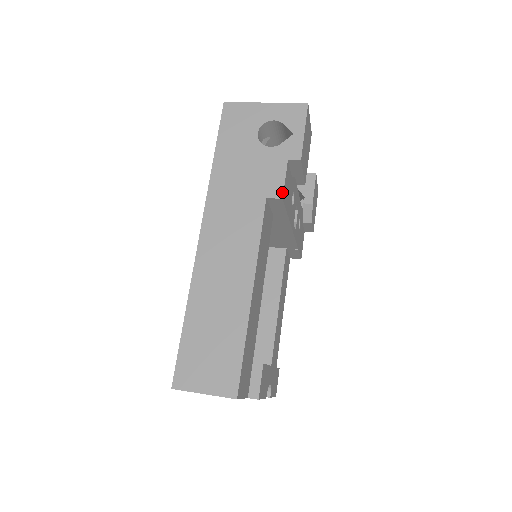
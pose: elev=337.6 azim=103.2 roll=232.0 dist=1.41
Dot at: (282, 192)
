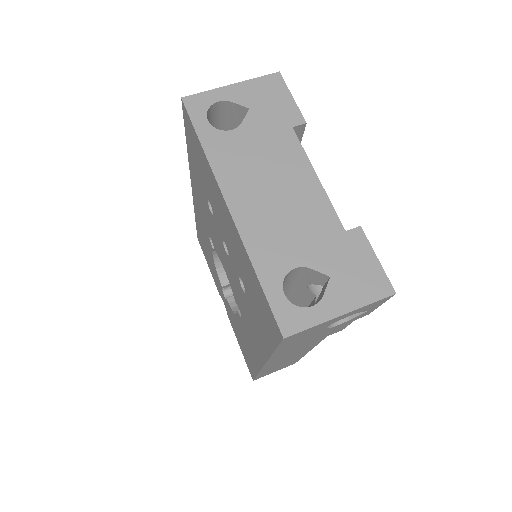
Dot at: occluded
